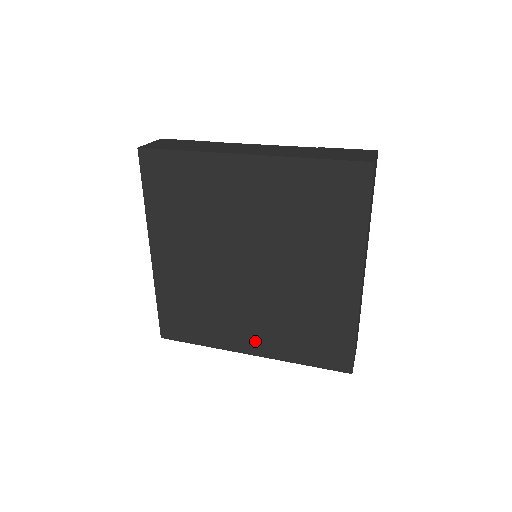
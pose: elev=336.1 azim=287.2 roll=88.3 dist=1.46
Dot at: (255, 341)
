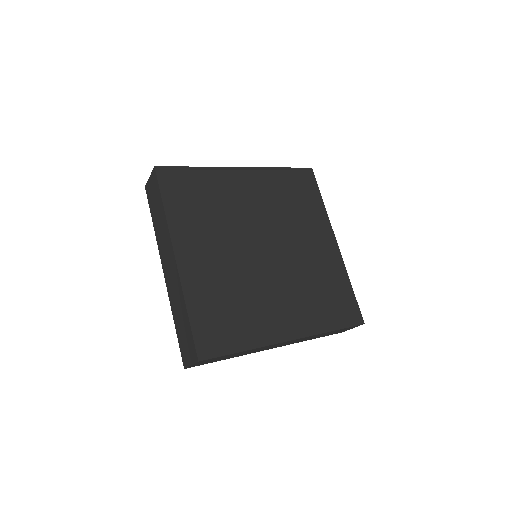
Dot at: (290, 323)
